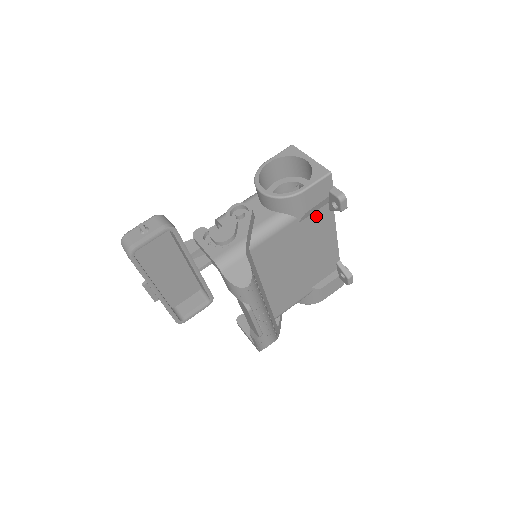
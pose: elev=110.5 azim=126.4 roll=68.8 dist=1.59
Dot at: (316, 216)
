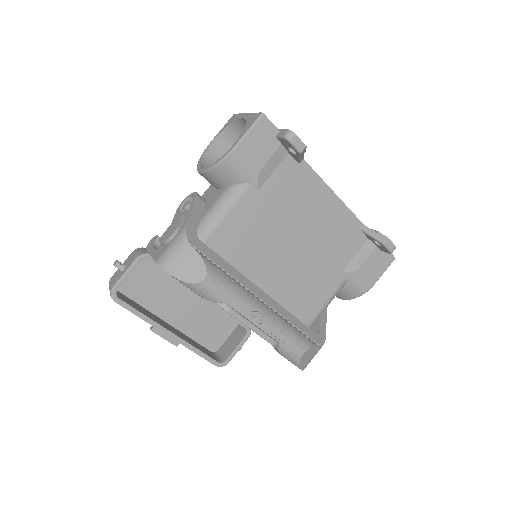
Dot at: (281, 175)
